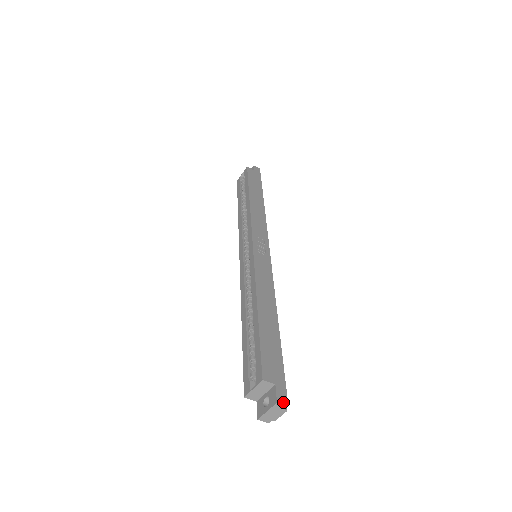
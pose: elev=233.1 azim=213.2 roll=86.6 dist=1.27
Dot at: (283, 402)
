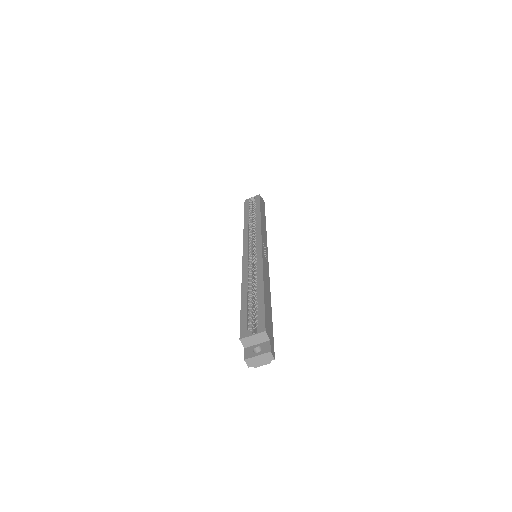
Dot at: (273, 354)
